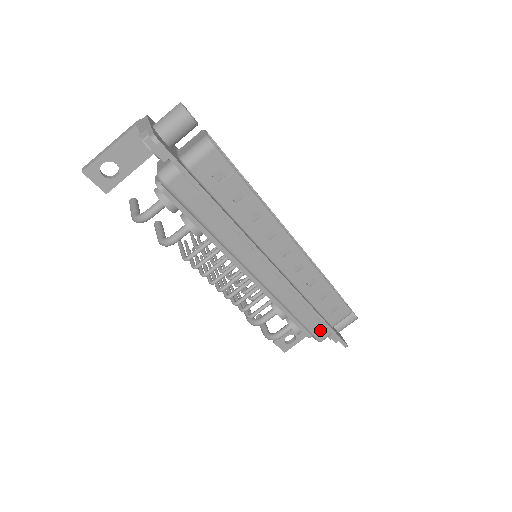
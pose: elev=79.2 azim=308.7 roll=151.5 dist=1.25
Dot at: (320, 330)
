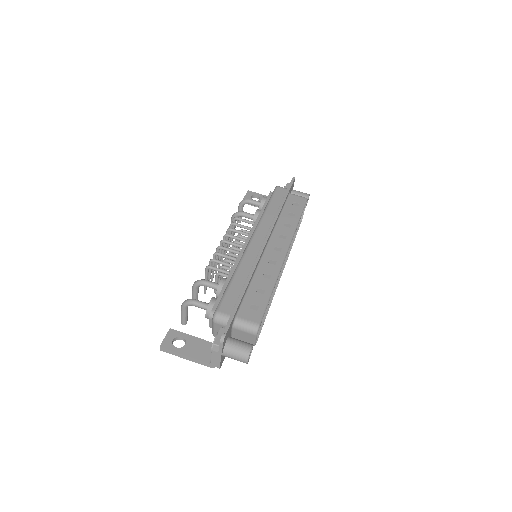
Dot at: (229, 304)
